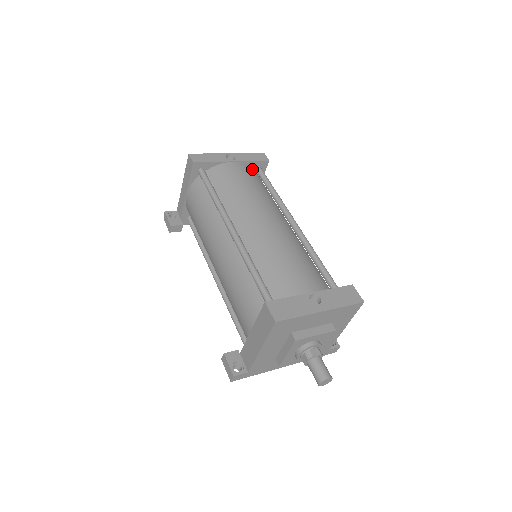
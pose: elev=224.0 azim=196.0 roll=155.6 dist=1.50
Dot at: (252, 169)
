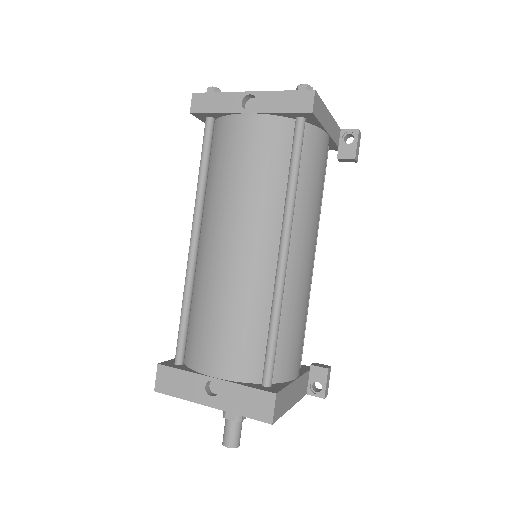
Dot at: (283, 124)
